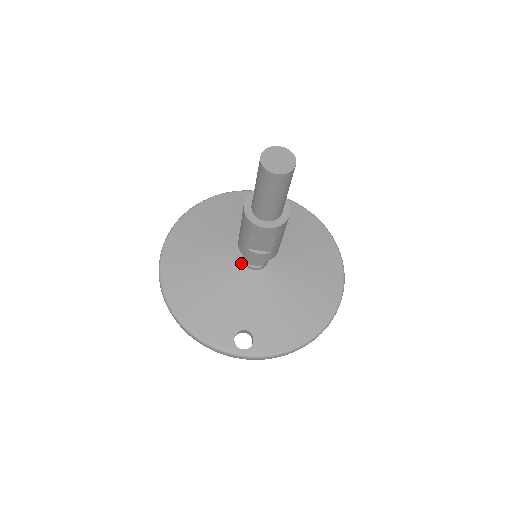
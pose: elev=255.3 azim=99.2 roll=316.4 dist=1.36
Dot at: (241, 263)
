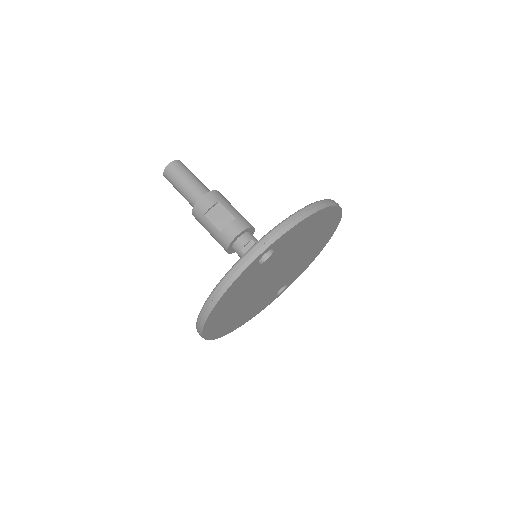
Dot at: occluded
